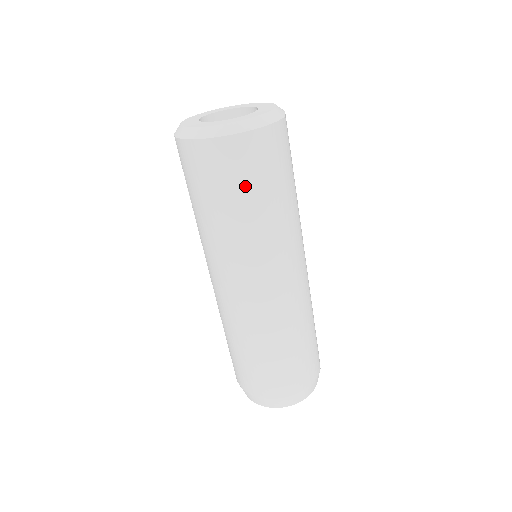
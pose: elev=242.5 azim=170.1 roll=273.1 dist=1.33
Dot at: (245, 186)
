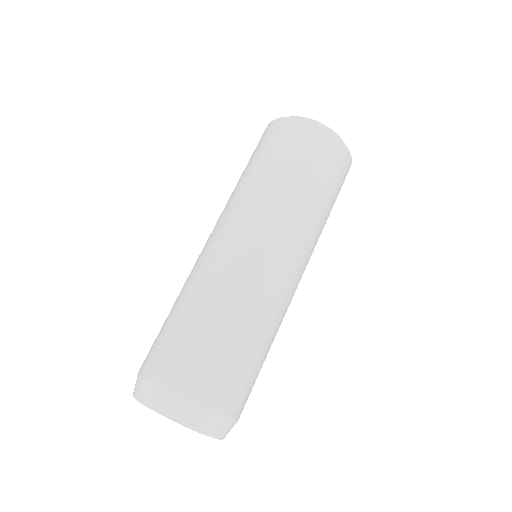
Dot at: (259, 152)
